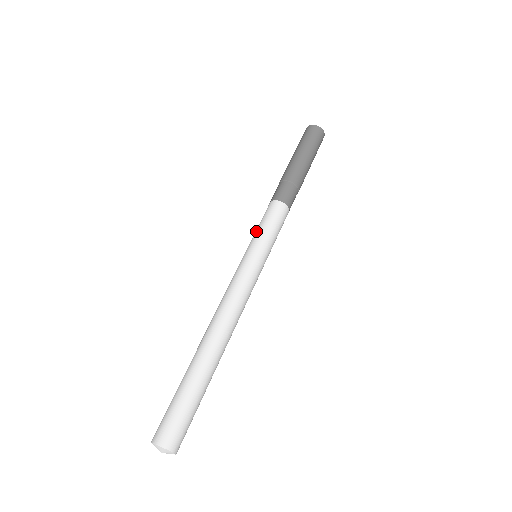
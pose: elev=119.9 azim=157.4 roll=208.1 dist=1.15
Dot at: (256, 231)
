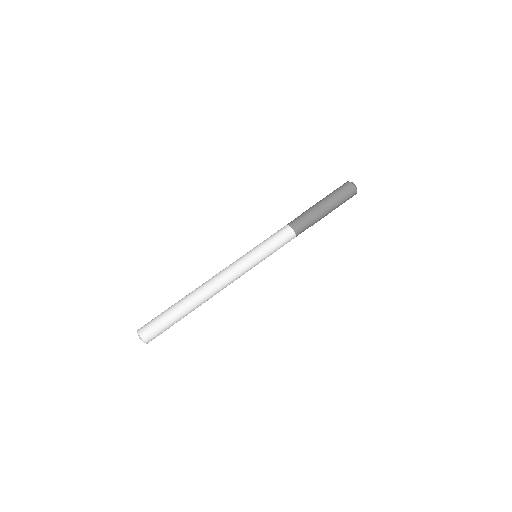
Dot at: (264, 240)
